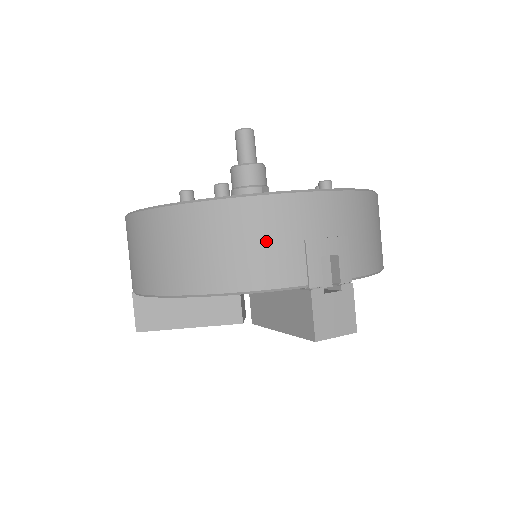
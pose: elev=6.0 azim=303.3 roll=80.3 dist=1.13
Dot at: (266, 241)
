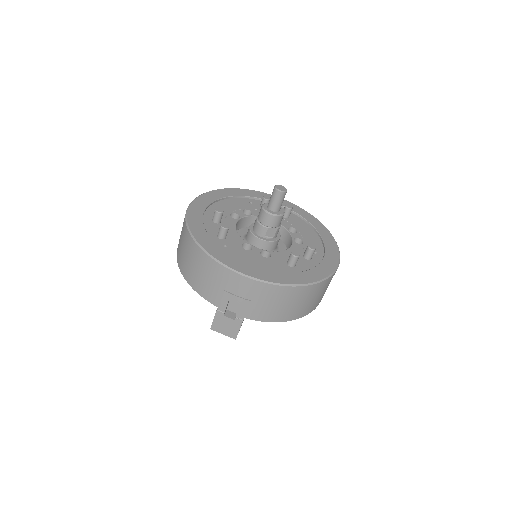
Dot at: (207, 278)
